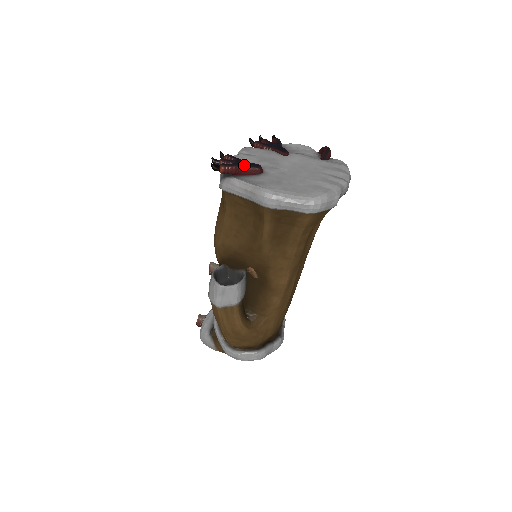
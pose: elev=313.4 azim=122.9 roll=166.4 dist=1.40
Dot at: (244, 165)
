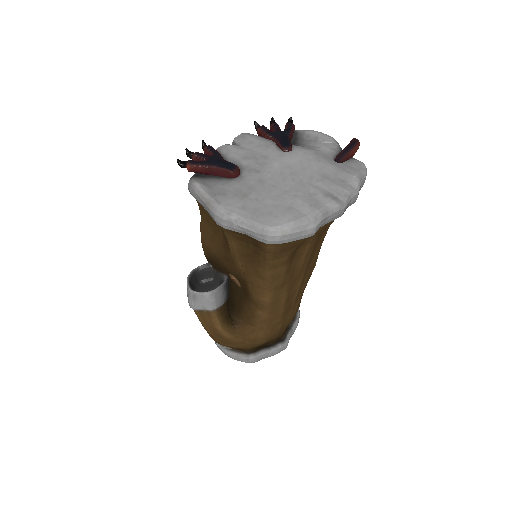
Dot at: (216, 165)
